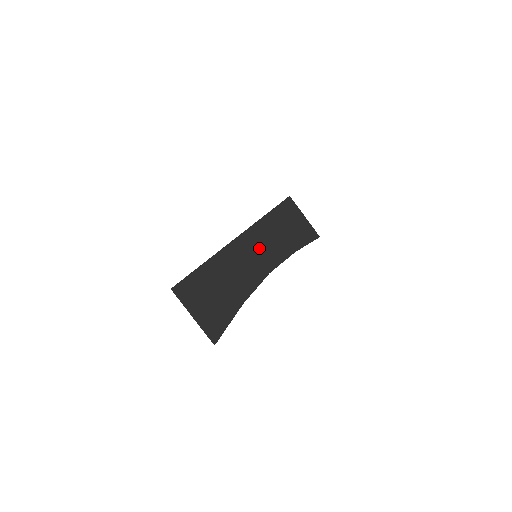
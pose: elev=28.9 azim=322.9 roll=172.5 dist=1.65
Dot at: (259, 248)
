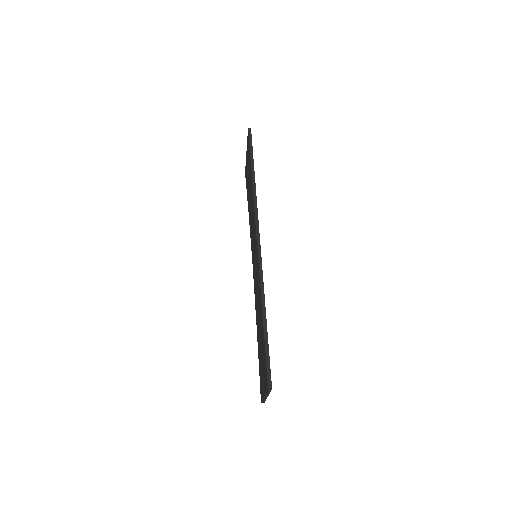
Dot at: occluded
